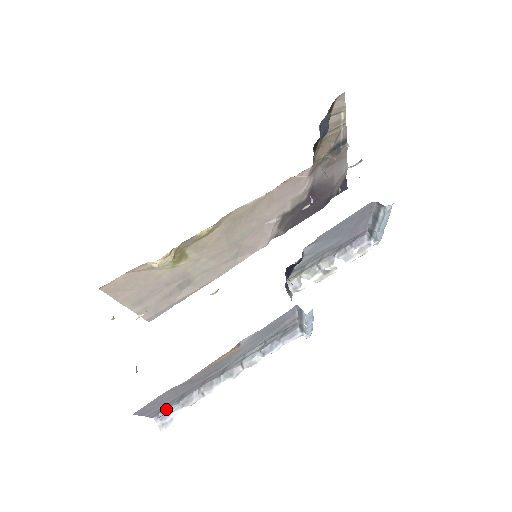
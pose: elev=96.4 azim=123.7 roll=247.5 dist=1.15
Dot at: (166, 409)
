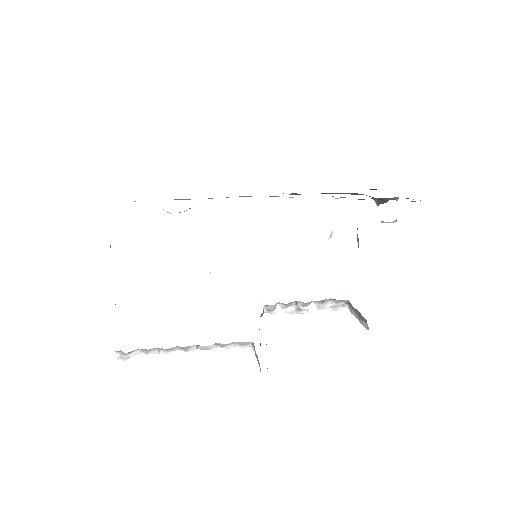
Dot at: (128, 353)
